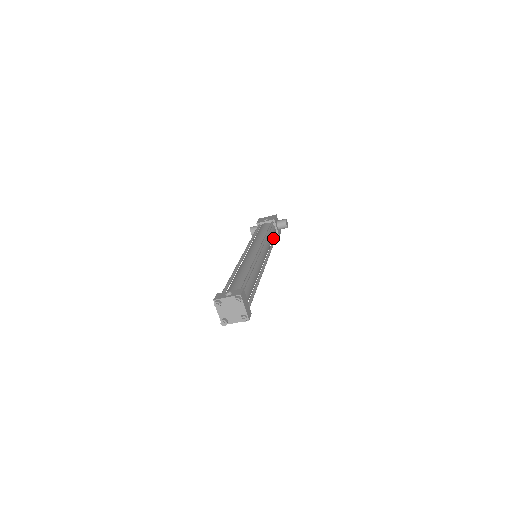
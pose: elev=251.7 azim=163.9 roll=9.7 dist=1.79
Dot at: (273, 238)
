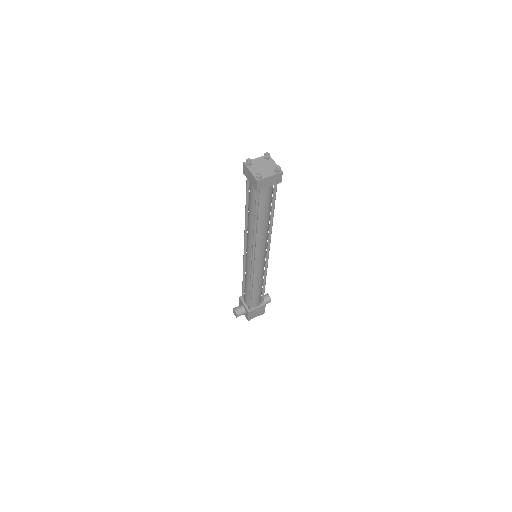
Dot at: occluded
